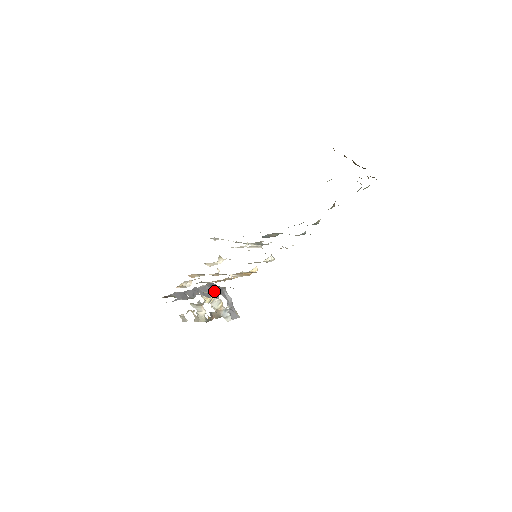
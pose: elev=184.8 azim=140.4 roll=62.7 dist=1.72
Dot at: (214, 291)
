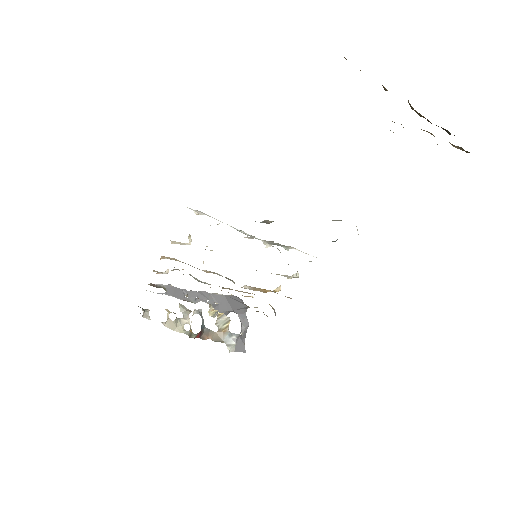
Dot at: (230, 306)
